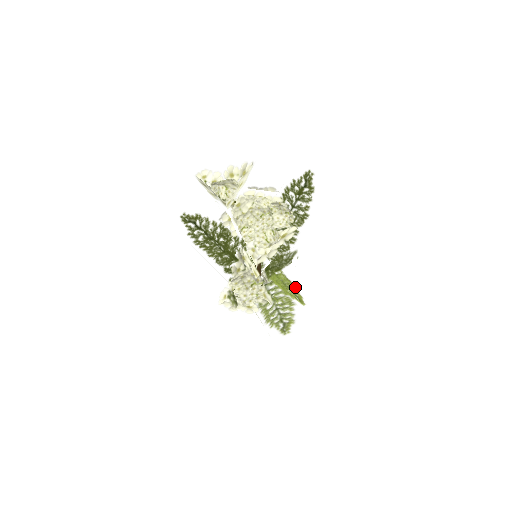
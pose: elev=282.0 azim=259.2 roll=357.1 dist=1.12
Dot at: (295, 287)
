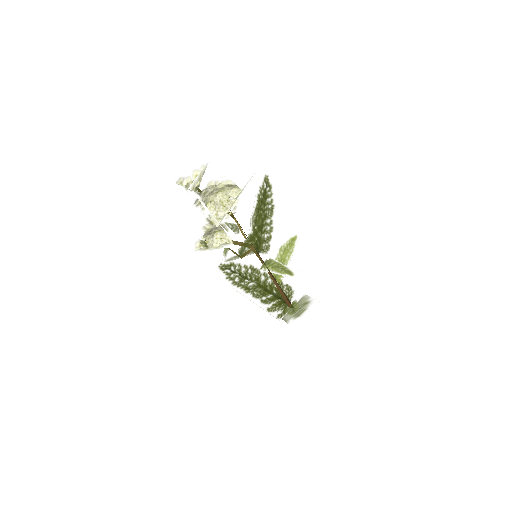
Dot at: (286, 267)
